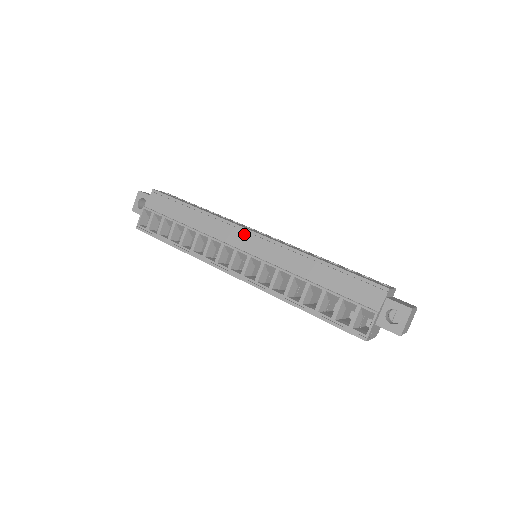
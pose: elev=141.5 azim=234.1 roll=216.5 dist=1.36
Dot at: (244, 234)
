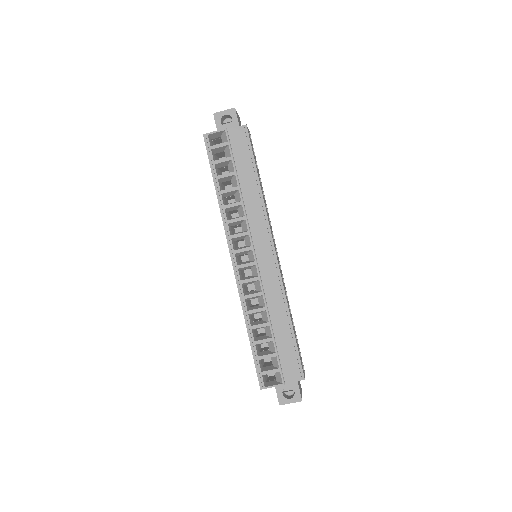
Dot at: (268, 244)
